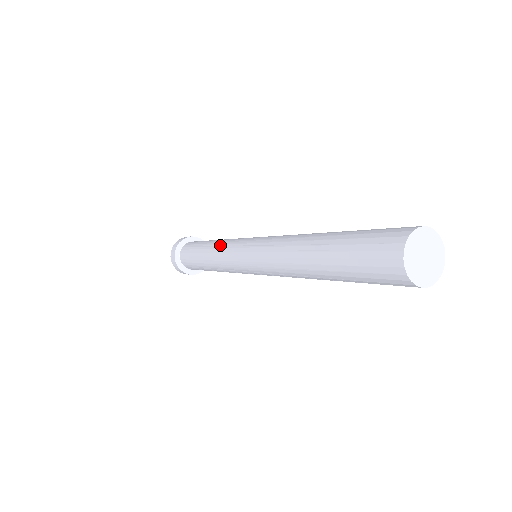
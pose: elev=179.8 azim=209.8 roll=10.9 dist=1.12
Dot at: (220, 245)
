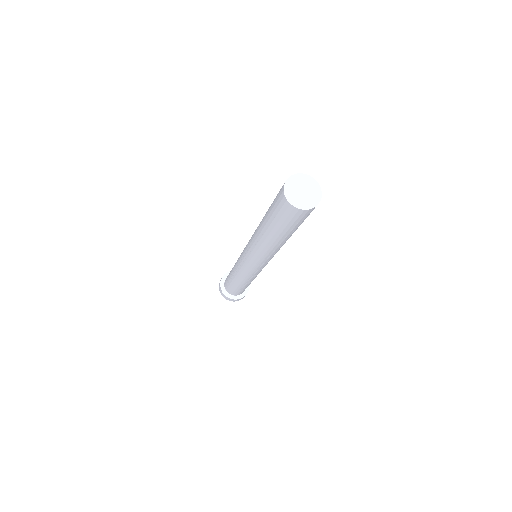
Dot at: (236, 267)
